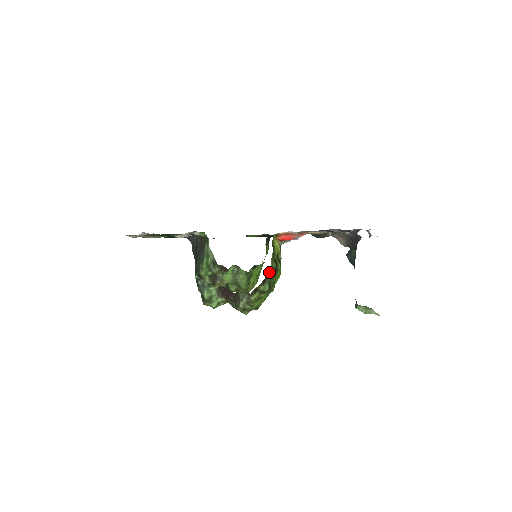
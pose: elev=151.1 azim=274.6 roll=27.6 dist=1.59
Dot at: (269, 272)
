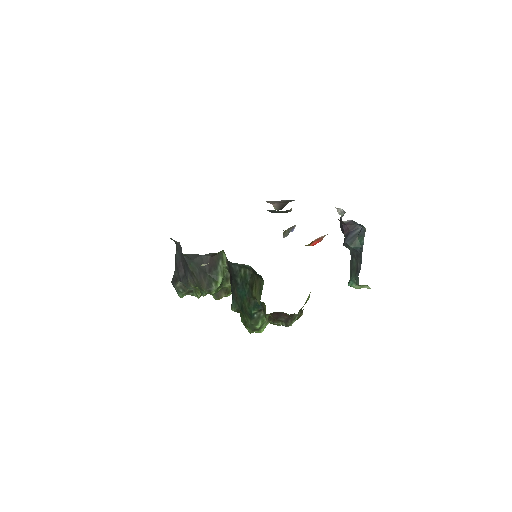
Dot at: occluded
